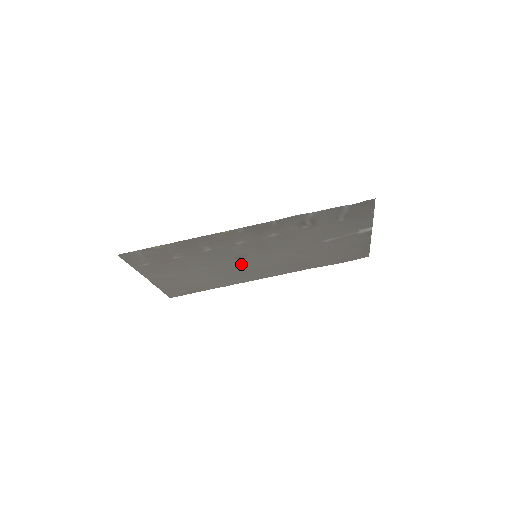
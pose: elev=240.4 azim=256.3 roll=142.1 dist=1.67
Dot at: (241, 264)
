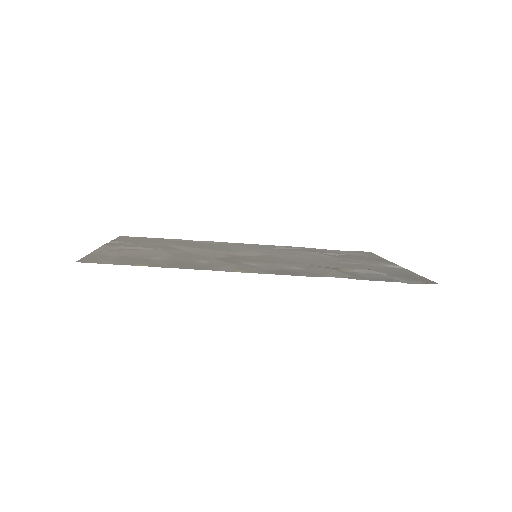
Dot at: (231, 251)
